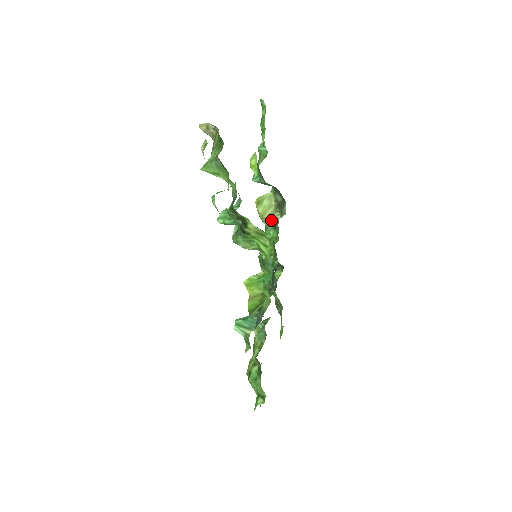
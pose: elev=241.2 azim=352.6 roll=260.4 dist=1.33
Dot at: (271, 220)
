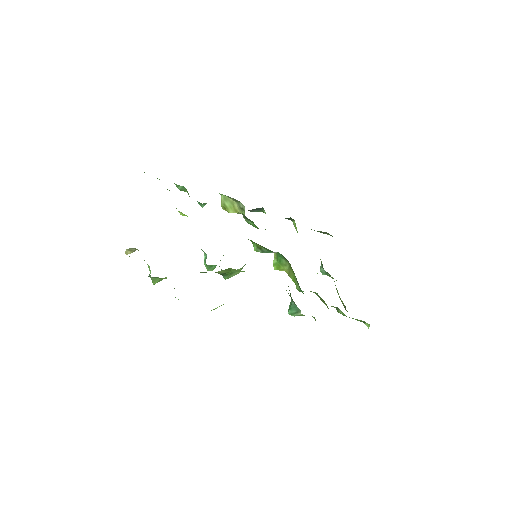
Dot at: (243, 211)
